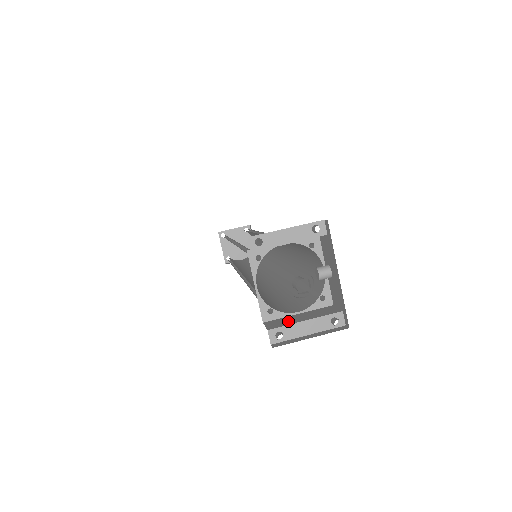
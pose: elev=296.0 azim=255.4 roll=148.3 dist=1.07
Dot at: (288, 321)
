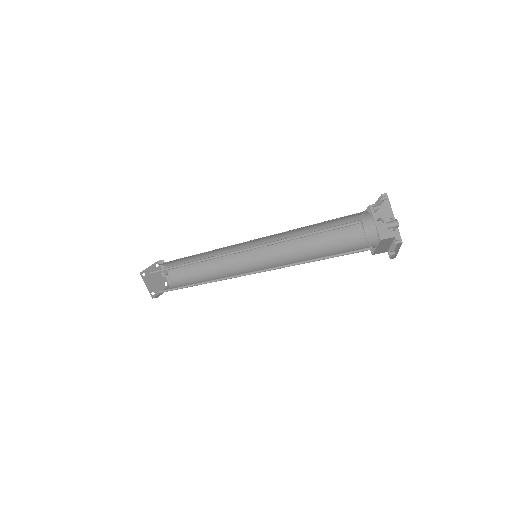
Dot at: (384, 248)
